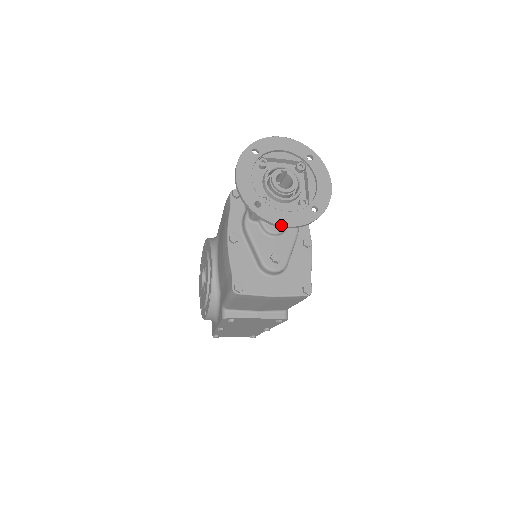
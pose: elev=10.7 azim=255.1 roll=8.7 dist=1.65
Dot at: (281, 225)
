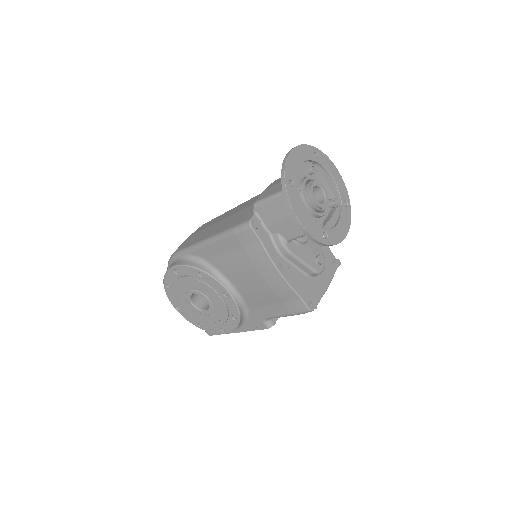
Dot at: occluded
